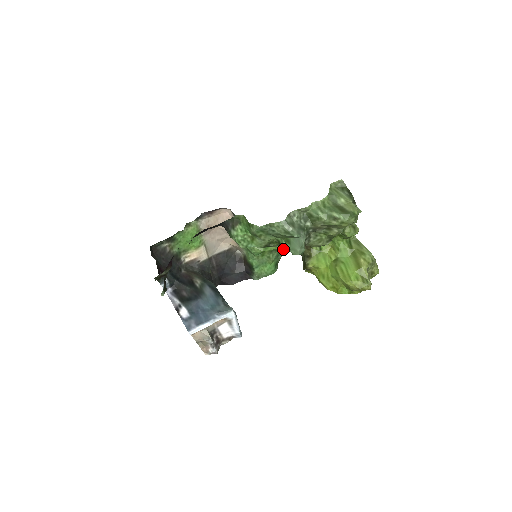
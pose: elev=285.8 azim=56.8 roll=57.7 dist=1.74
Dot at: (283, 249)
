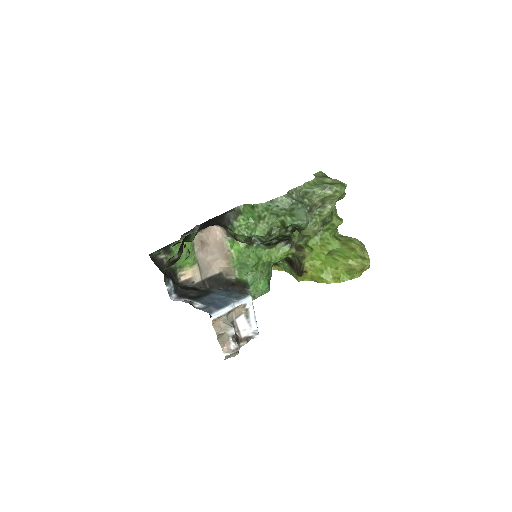
Dot at: (276, 258)
